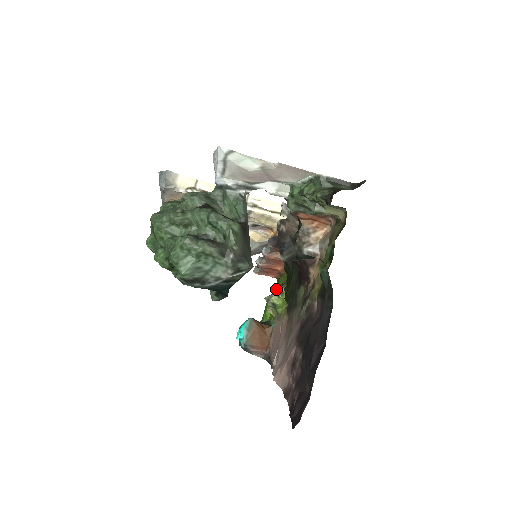
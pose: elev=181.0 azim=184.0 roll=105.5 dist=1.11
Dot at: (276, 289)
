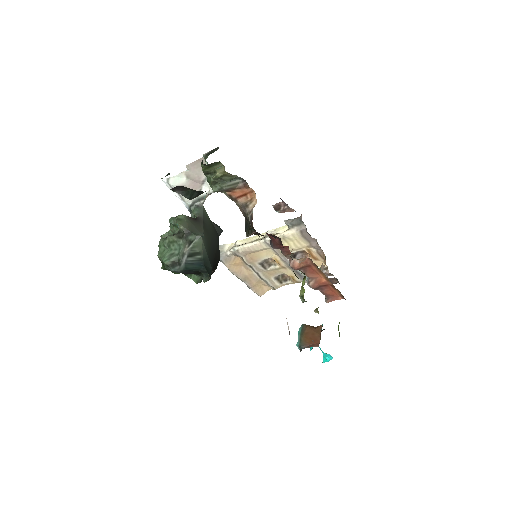
Dot at: occluded
